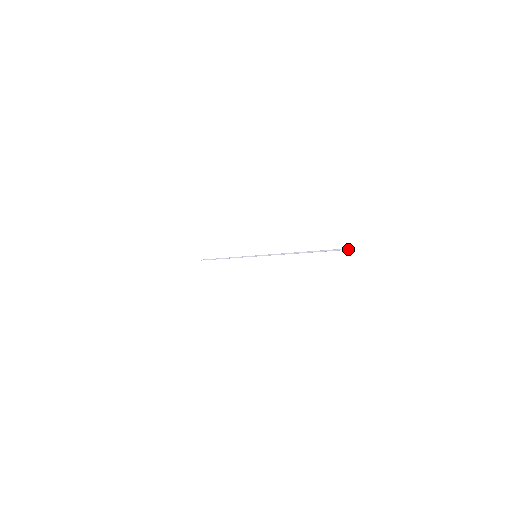
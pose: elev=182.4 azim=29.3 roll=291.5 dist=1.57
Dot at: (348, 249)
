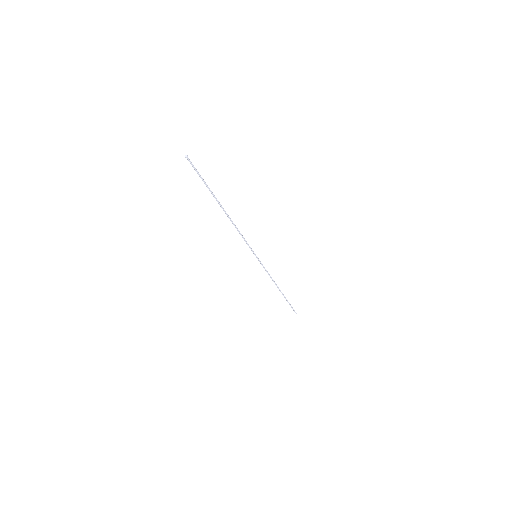
Dot at: occluded
